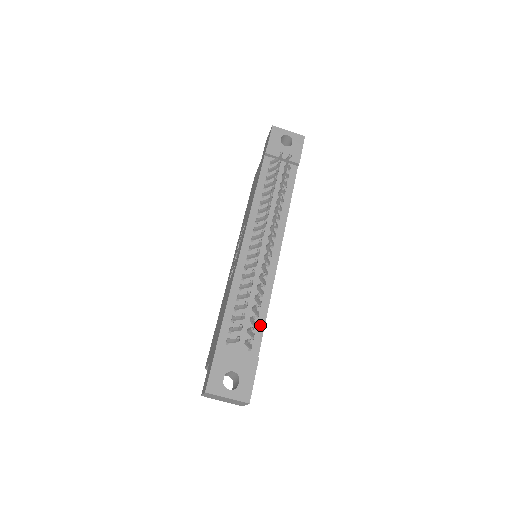
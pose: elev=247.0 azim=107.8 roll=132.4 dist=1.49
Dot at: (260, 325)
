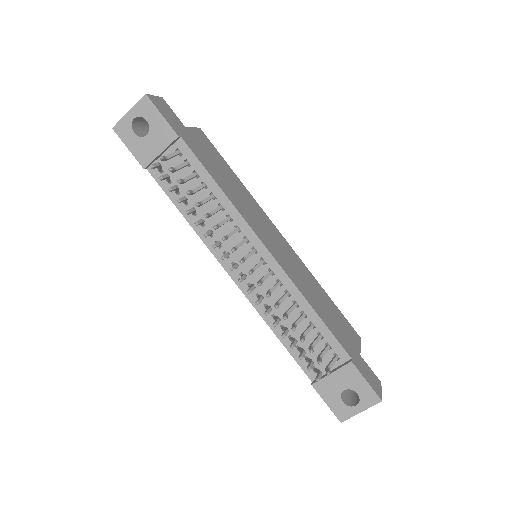
Dot at: (324, 332)
